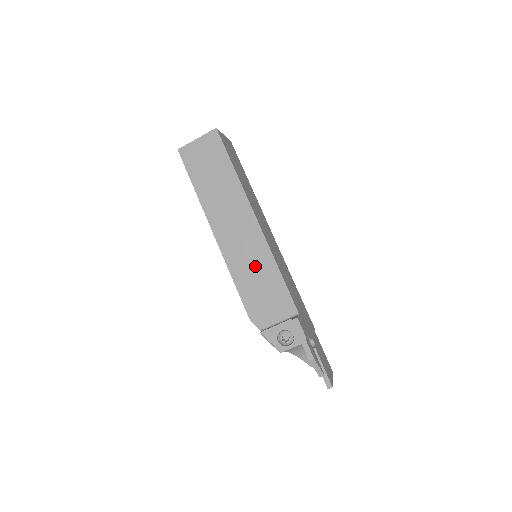
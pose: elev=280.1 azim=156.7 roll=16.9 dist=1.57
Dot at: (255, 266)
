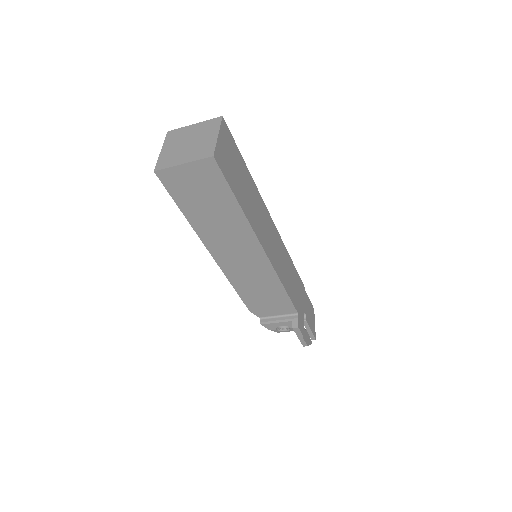
Dot at: (259, 283)
